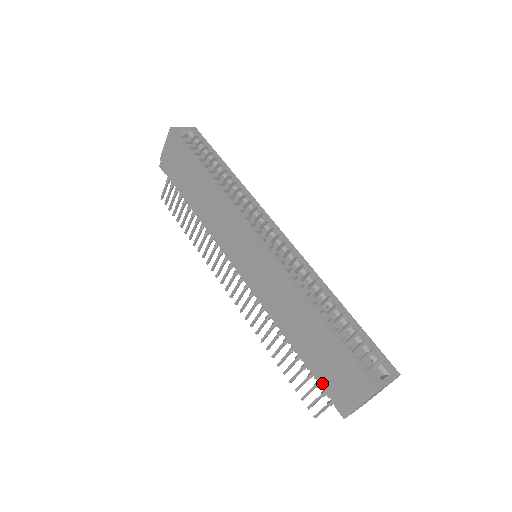
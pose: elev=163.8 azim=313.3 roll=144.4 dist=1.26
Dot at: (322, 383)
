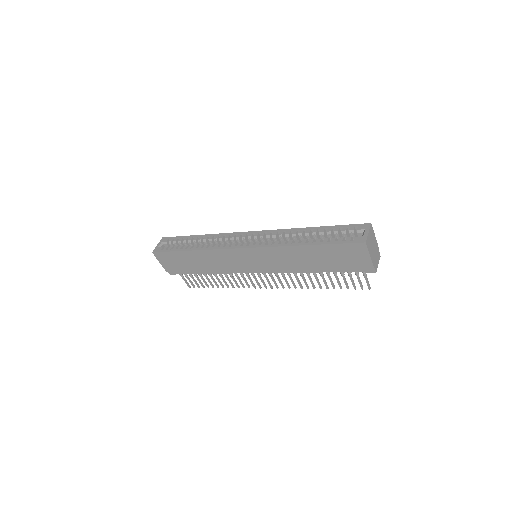
Dot at: (349, 270)
